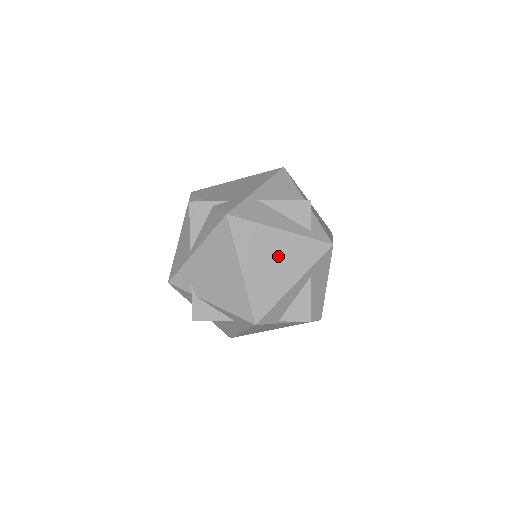
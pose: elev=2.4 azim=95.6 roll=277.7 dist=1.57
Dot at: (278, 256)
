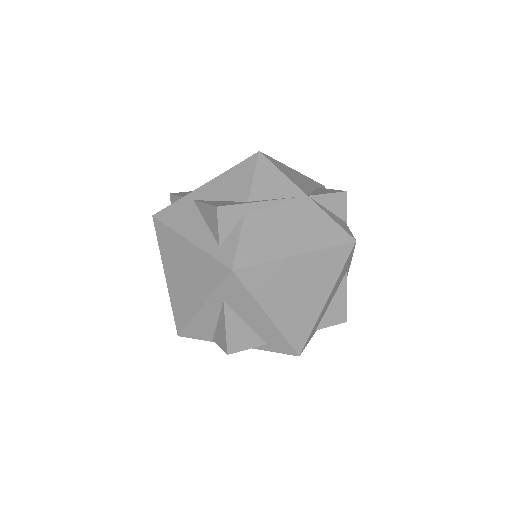
Dot at: (188, 270)
